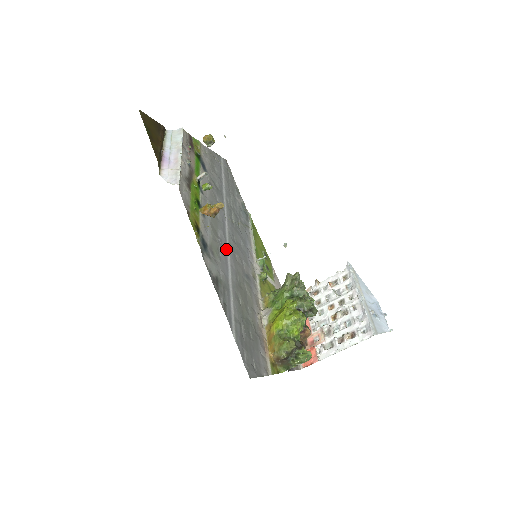
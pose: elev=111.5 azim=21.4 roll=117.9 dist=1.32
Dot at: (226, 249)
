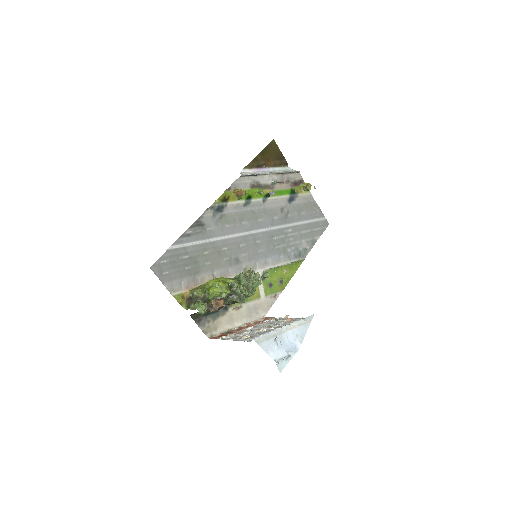
Dot at: (238, 232)
